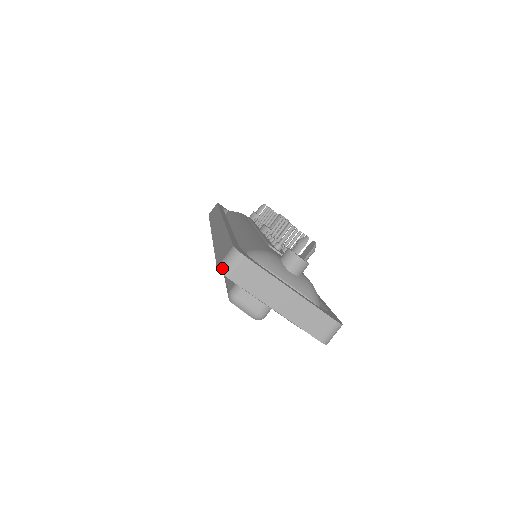
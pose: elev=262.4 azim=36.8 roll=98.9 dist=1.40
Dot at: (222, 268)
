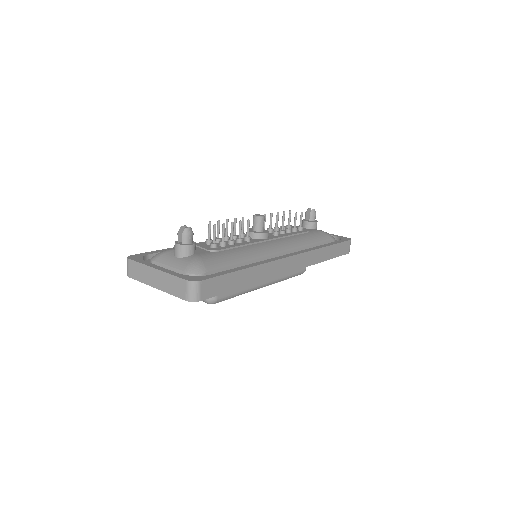
Dot at: (127, 272)
